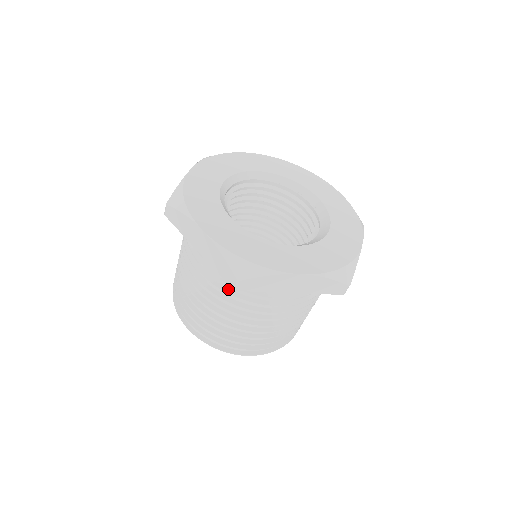
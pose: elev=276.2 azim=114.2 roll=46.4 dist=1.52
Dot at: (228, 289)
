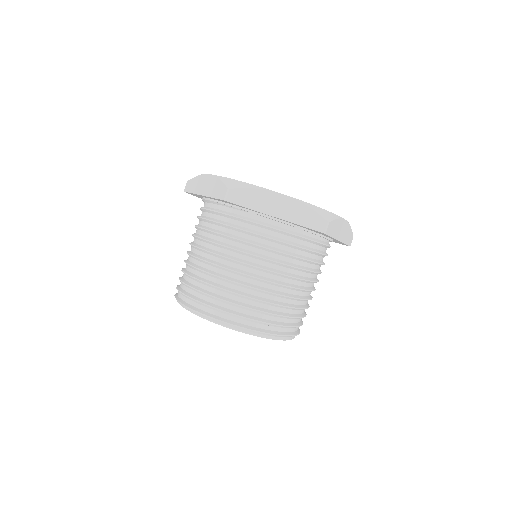
Dot at: (222, 232)
